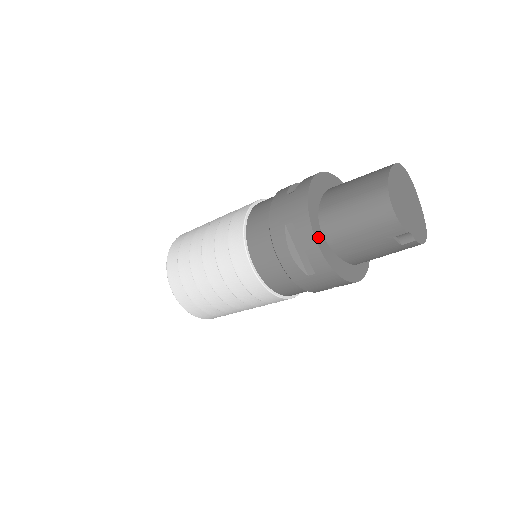
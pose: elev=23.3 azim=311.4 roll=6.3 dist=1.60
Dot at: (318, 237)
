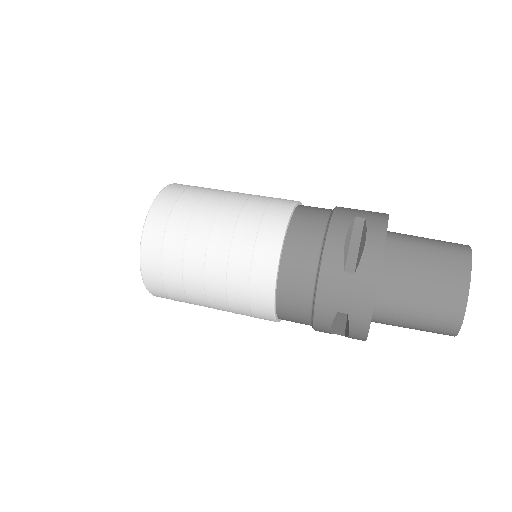
Dot at: occluded
